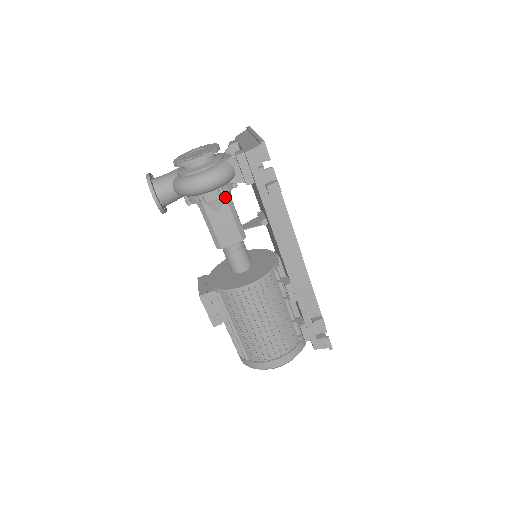
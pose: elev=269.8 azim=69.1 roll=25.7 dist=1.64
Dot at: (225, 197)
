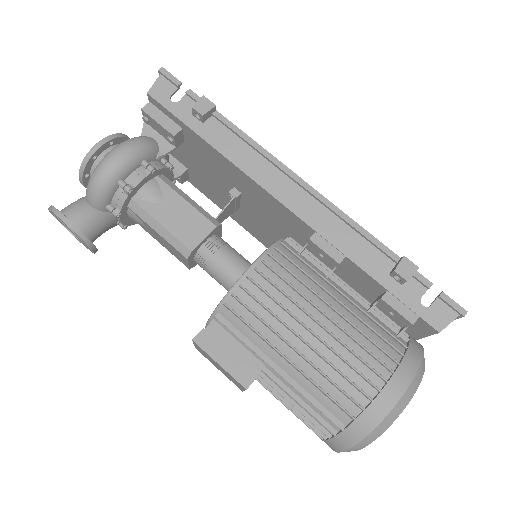
Dot at: (161, 180)
